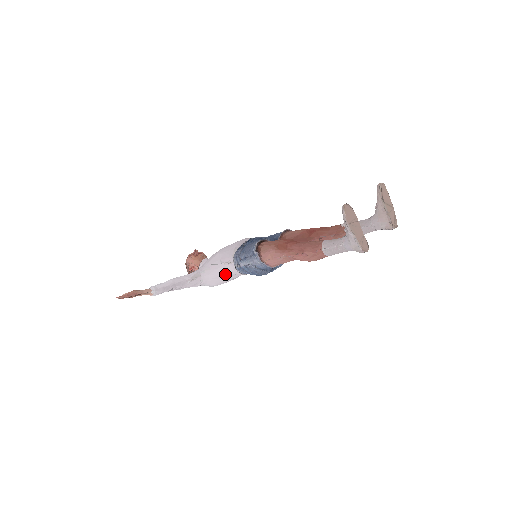
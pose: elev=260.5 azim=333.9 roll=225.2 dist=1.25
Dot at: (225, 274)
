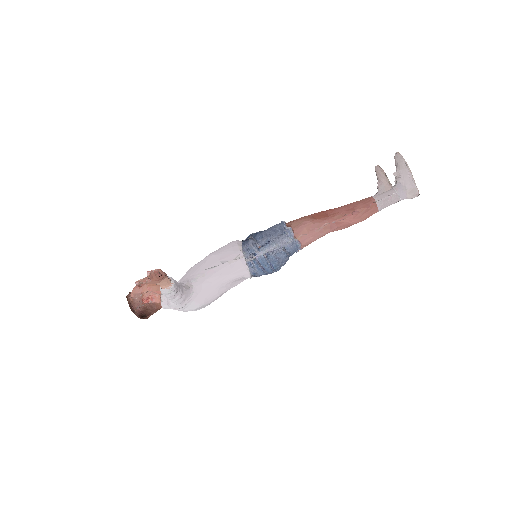
Dot at: (227, 278)
